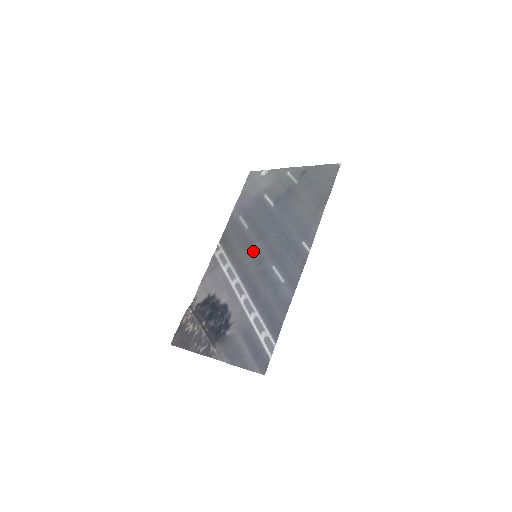
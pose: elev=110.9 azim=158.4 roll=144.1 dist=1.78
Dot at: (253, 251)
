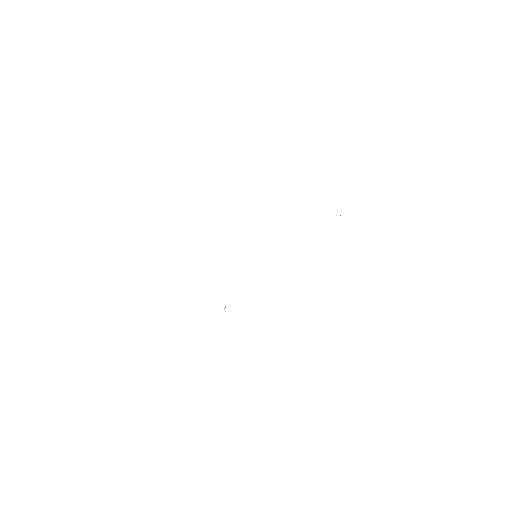
Dot at: occluded
